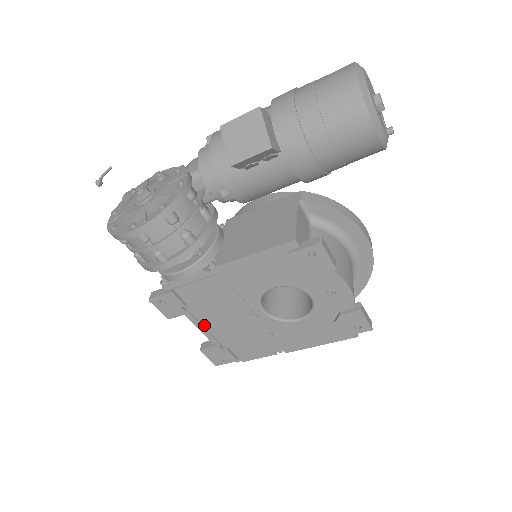
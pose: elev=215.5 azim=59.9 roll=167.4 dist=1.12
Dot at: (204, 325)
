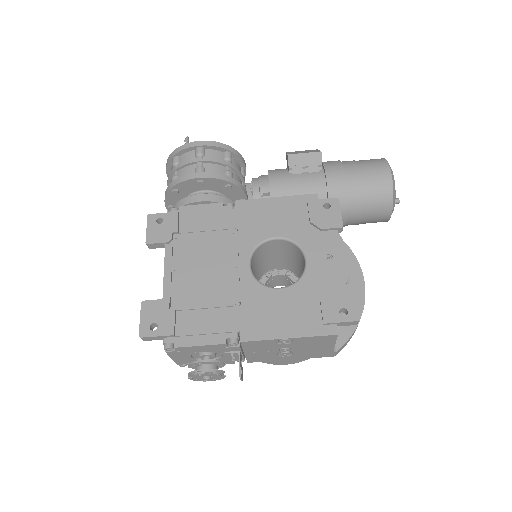
Dot at: (174, 267)
